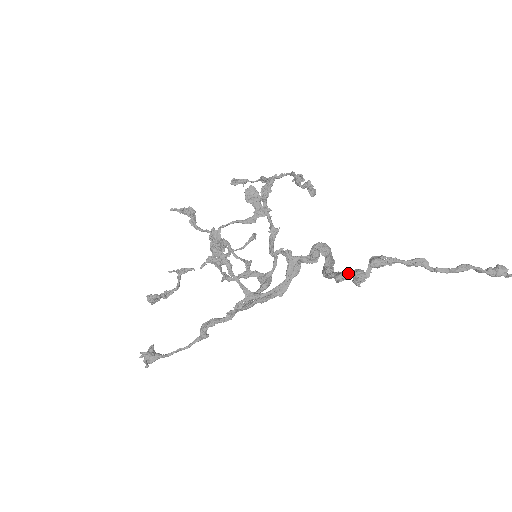
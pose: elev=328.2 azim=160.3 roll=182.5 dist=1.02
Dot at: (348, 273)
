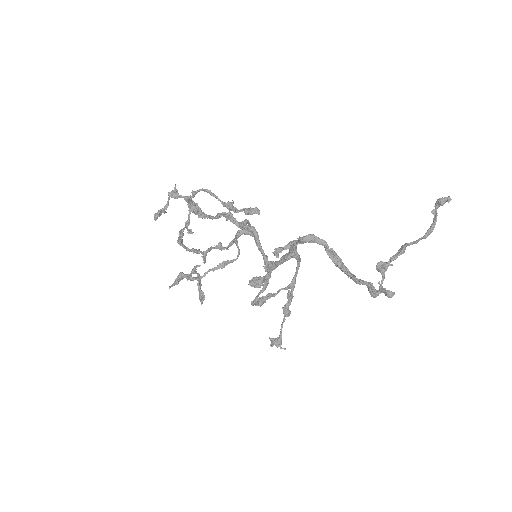
Dot at: occluded
